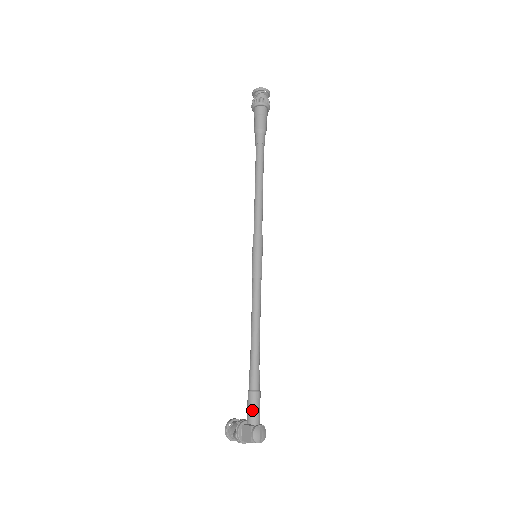
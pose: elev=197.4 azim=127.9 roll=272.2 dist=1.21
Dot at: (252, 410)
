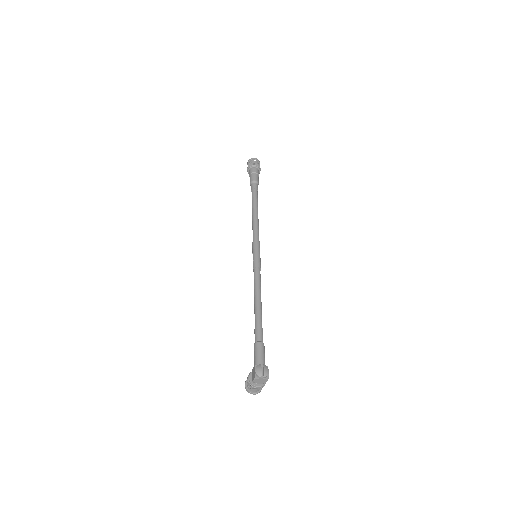
Dot at: (256, 355)
